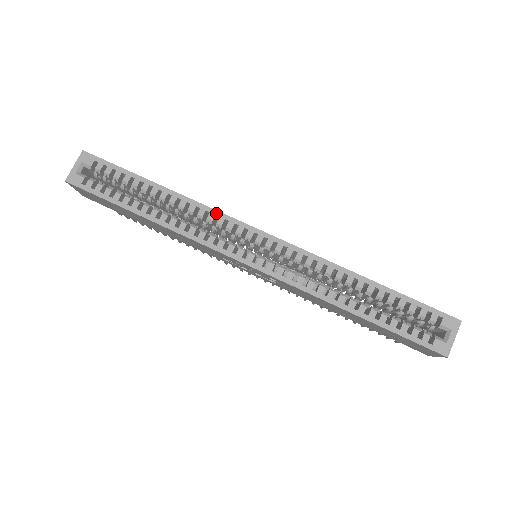
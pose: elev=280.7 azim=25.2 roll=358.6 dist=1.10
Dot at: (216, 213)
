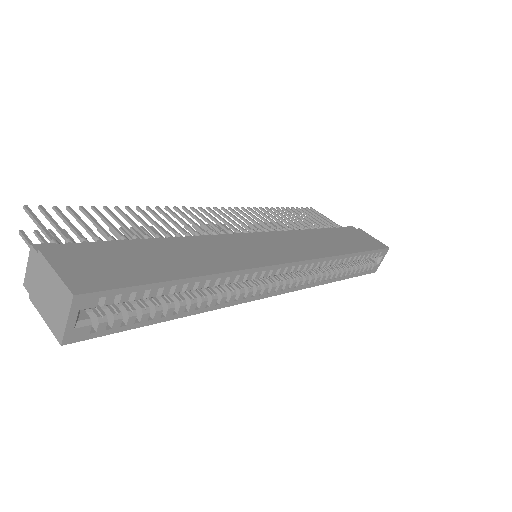
Dot at: (255, 271)
